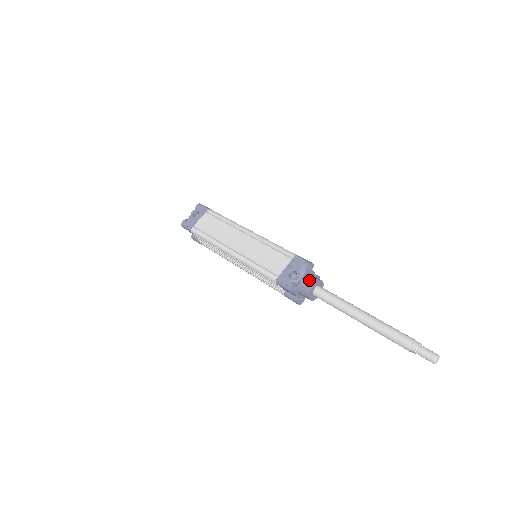
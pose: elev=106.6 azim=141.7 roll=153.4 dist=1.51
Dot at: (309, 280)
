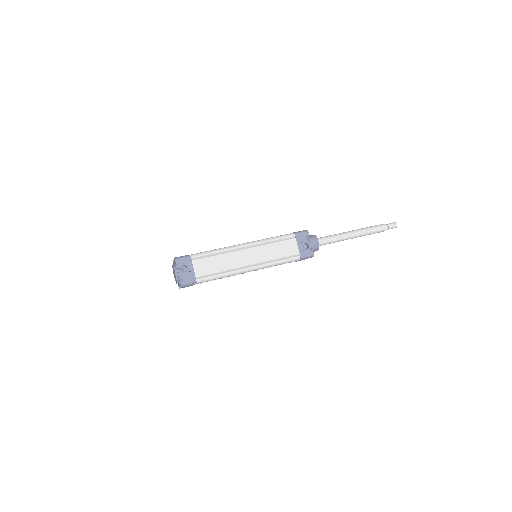
Dot at: (313, 241)
